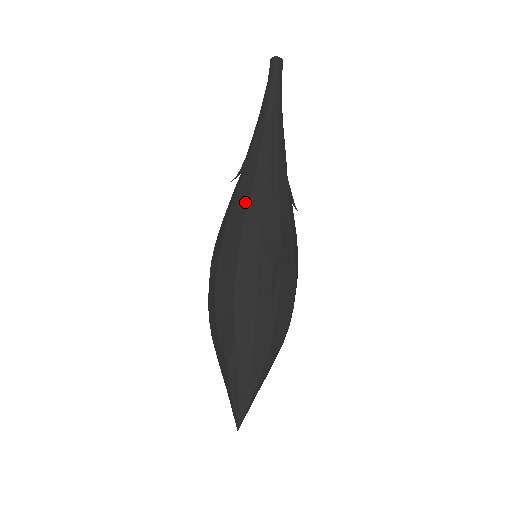
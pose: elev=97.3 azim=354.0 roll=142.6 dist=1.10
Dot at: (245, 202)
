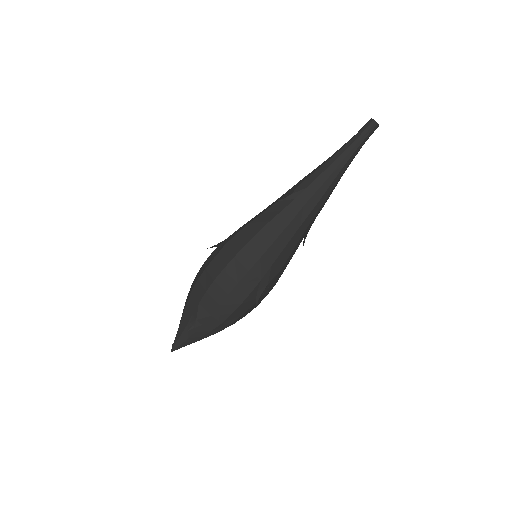
Dot at: (280, 230)
